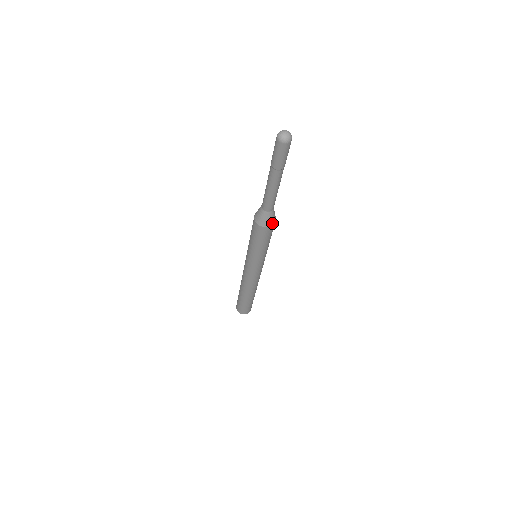
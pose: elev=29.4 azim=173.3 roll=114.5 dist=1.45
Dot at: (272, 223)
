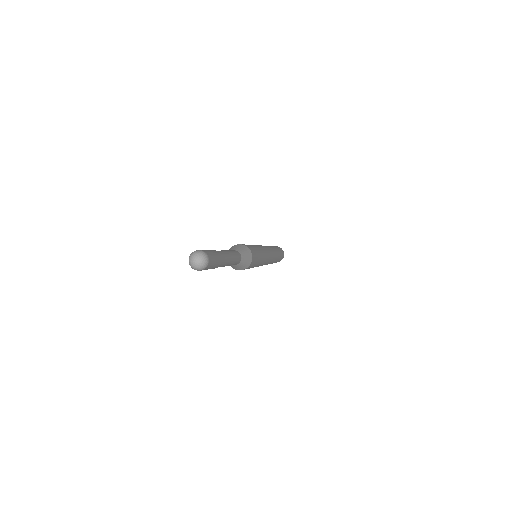
Dot at: (250, 259)
